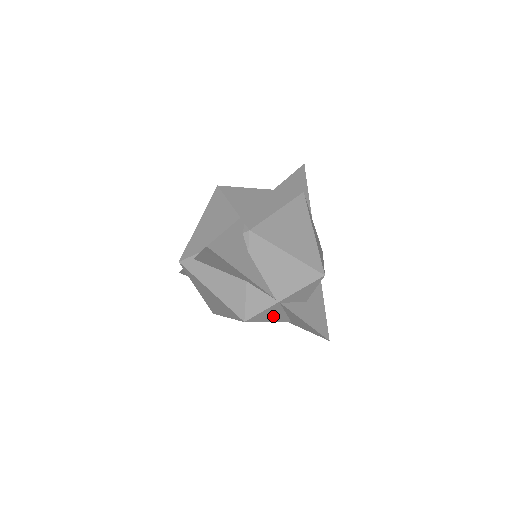
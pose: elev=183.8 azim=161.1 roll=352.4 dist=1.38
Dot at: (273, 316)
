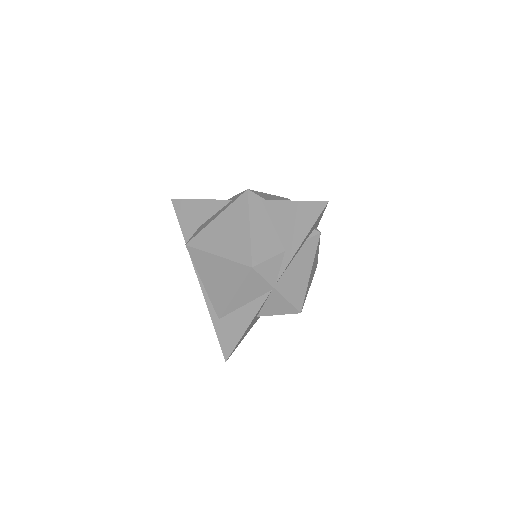
Dot at: (245, 294)
